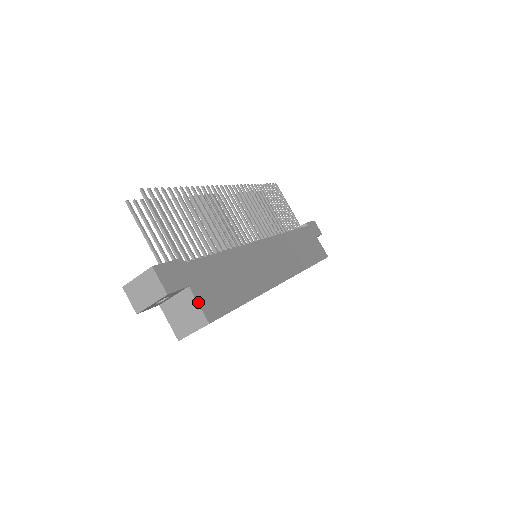
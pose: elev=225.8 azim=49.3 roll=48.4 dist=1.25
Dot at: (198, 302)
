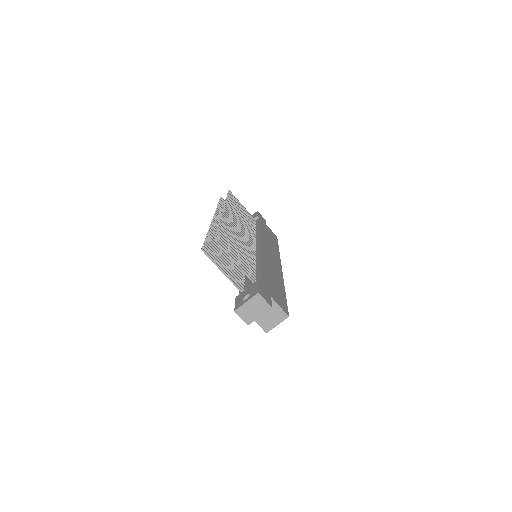
Dot at: (279, 305)
